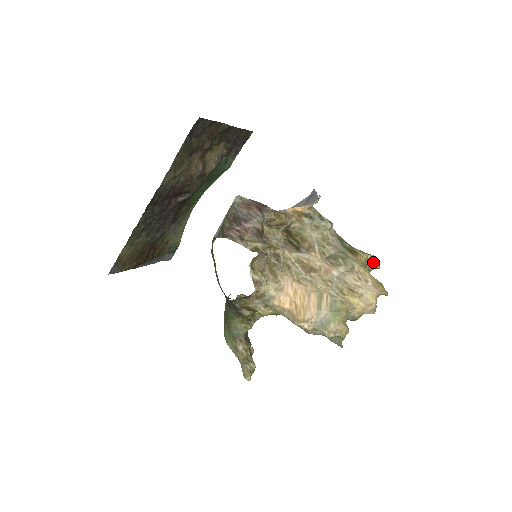
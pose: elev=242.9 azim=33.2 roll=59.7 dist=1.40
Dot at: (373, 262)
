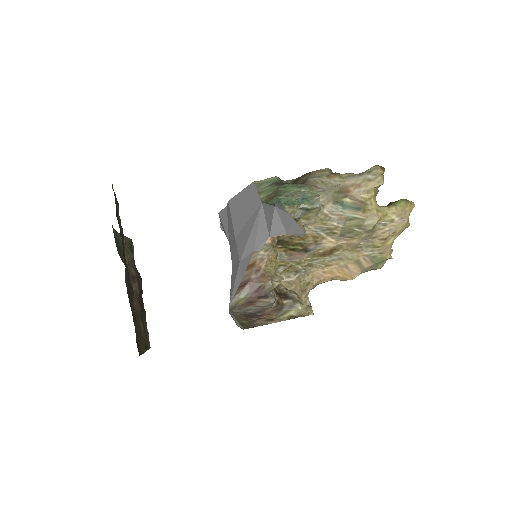
Dot at: occluded
